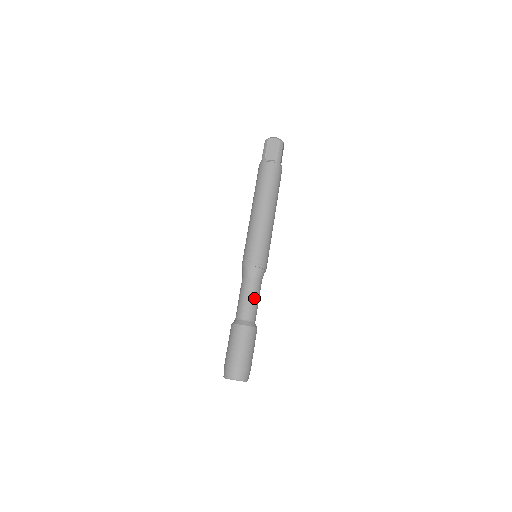
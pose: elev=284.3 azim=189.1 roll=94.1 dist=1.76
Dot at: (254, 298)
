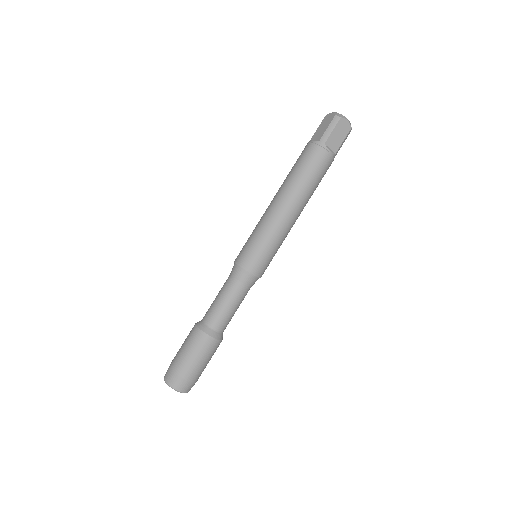
Dot at: (222, 301)
